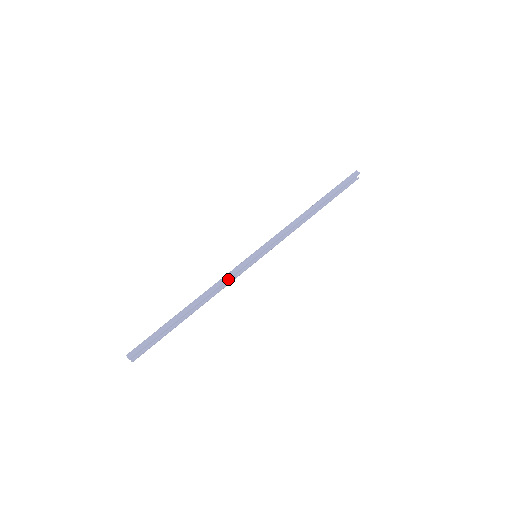
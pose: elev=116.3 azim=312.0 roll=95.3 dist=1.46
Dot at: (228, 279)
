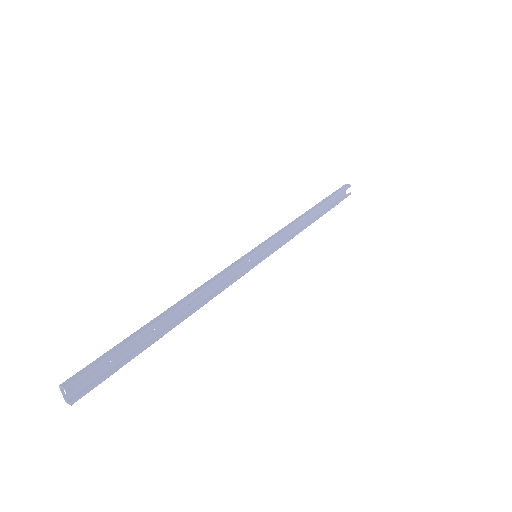
Dot at: (224, 275)
